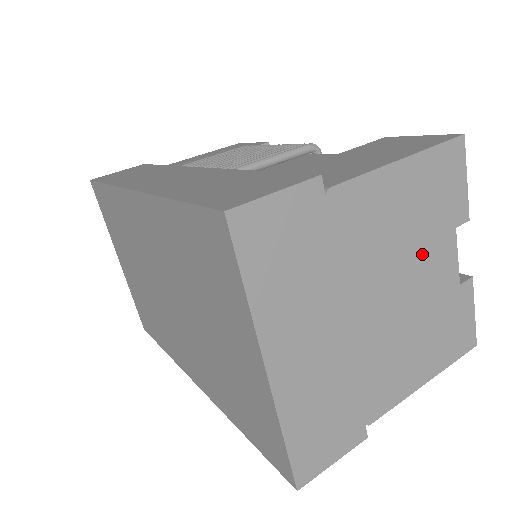
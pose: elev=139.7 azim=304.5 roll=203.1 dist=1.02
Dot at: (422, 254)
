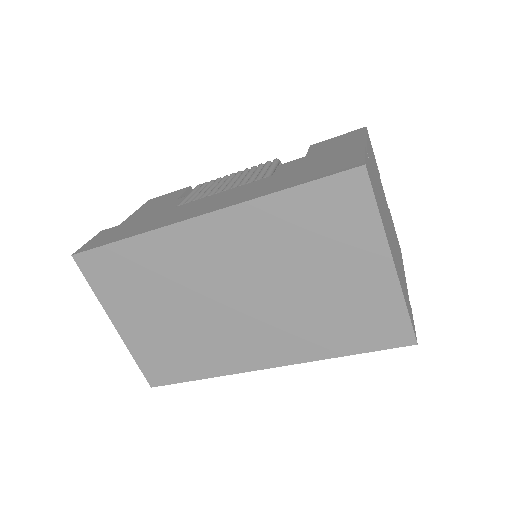
Dot at: (383, 194)
